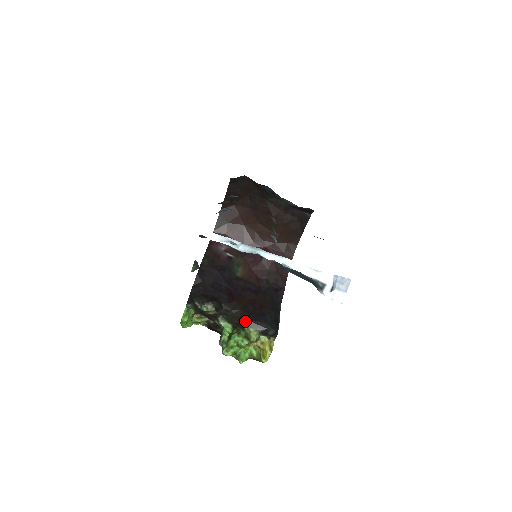
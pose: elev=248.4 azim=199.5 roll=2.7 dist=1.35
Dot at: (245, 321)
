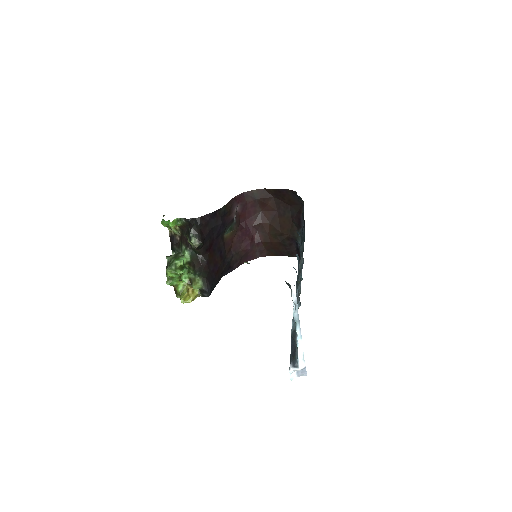
Dot at: (203, 273)
